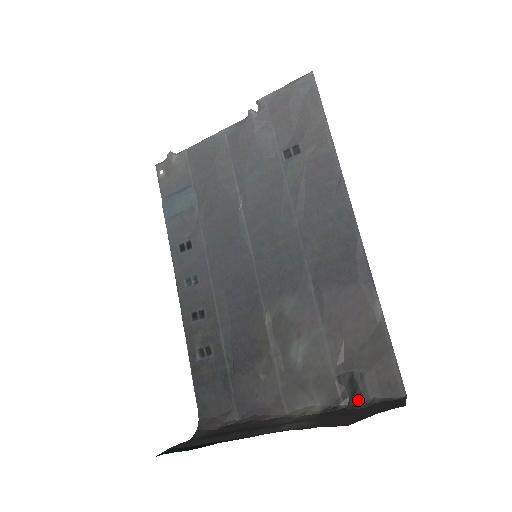
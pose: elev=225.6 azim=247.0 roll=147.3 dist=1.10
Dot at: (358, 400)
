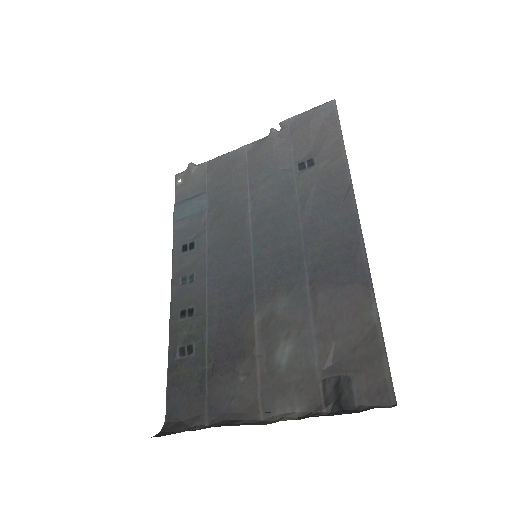
Dot at: (342, 407)
